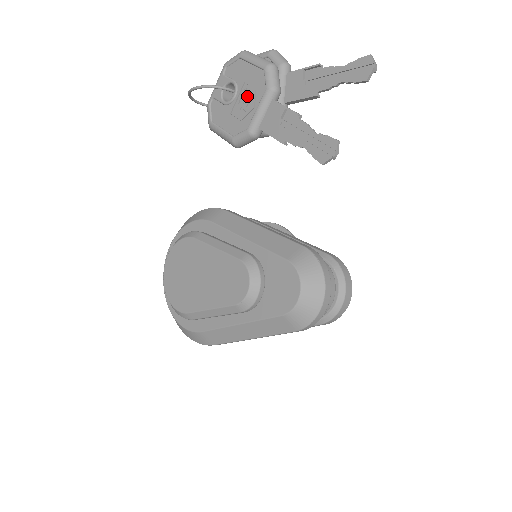
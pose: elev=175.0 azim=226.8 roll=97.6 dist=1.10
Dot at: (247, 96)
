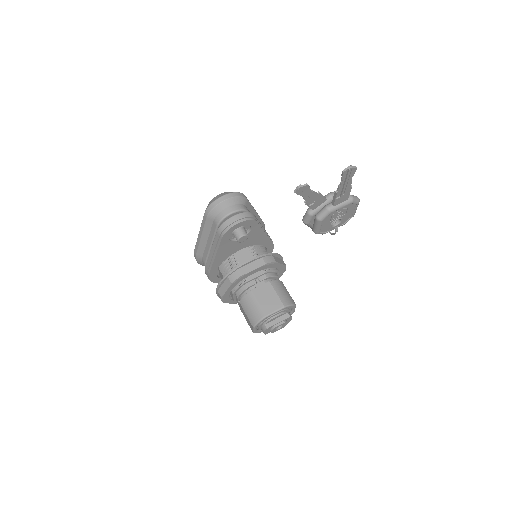
Dot at: occluded
